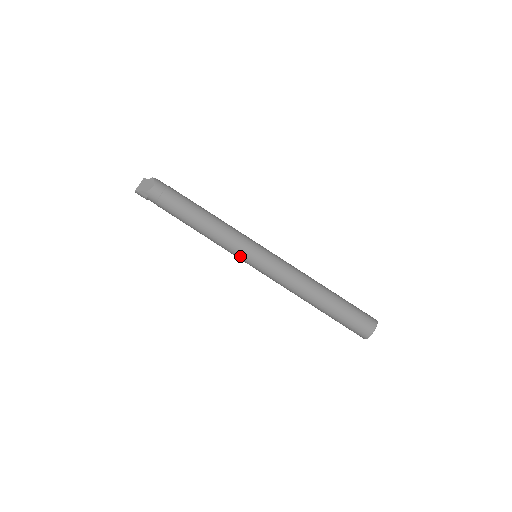
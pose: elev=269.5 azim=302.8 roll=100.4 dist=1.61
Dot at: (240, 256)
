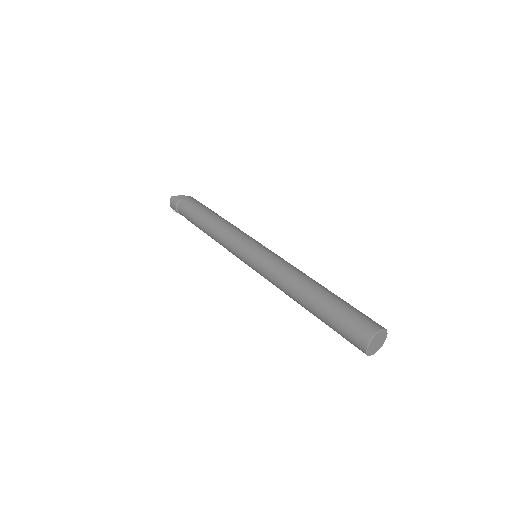
Dot at: (243, 242)
